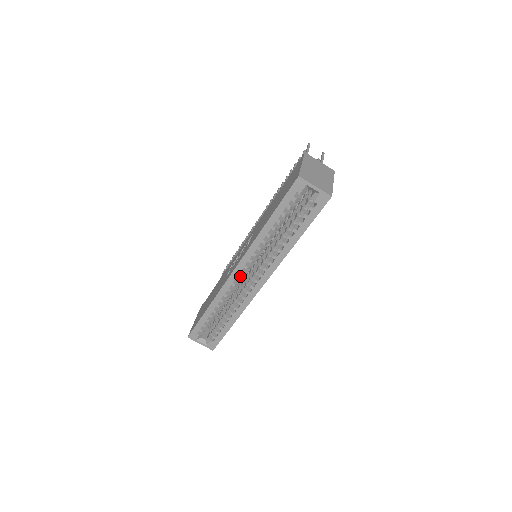
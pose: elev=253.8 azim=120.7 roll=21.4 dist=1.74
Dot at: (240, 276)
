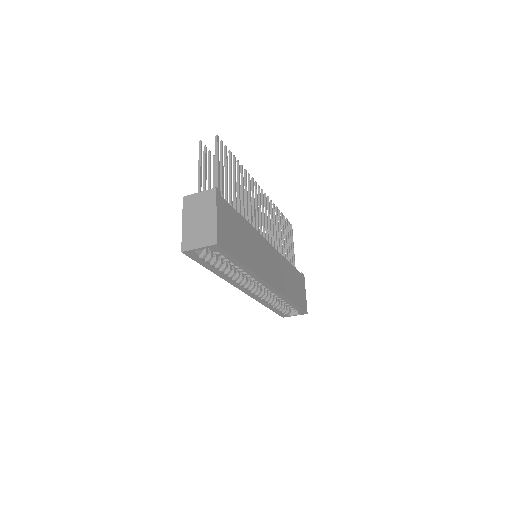
Dot at: (254, 289)
